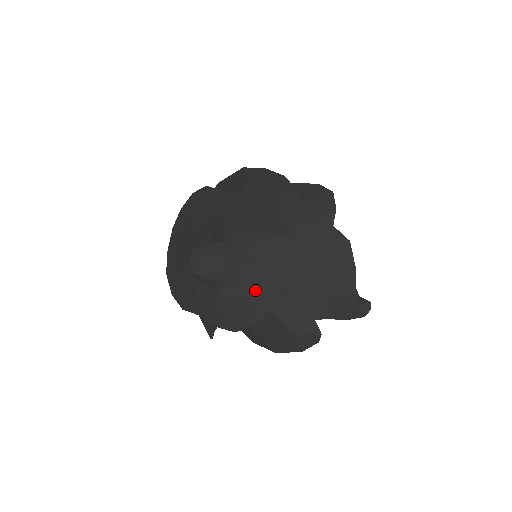
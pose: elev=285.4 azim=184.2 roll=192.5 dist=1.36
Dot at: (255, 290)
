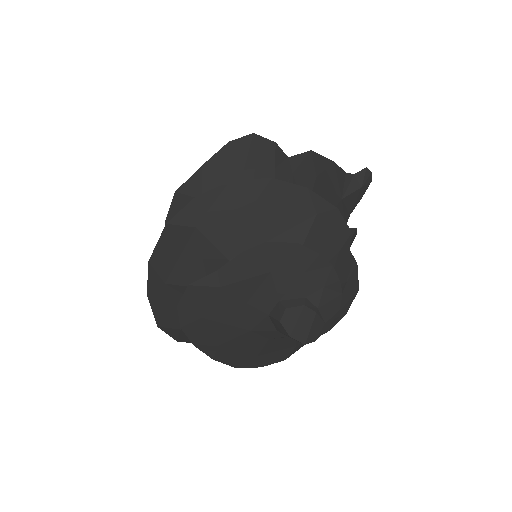
Dot at: occluded
